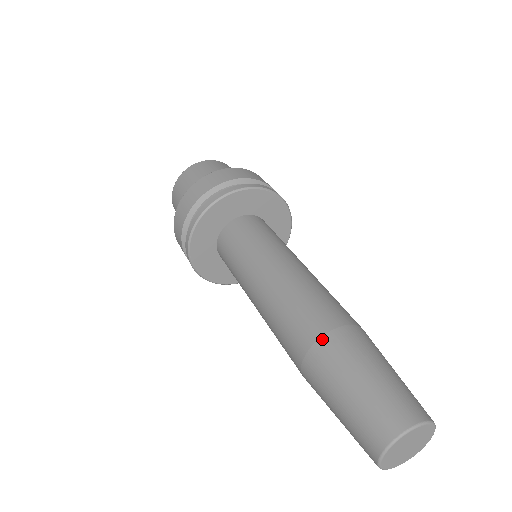
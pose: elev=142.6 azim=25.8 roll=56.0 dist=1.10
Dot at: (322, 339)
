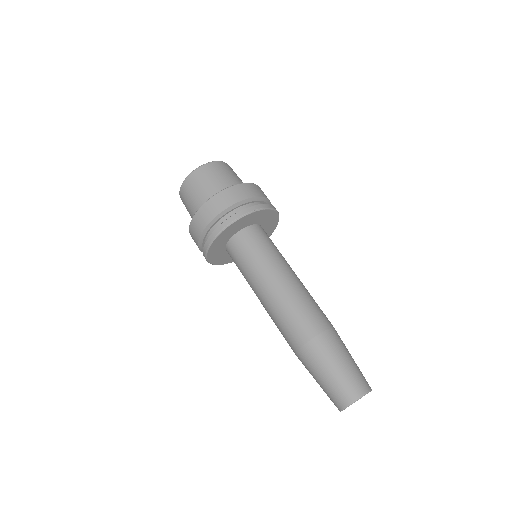
Dot at: (298, 353)
